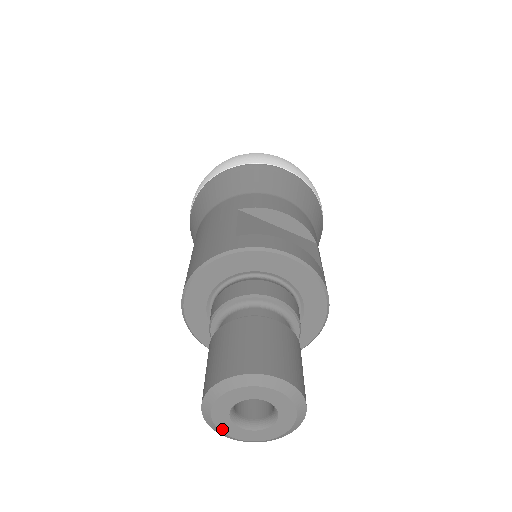
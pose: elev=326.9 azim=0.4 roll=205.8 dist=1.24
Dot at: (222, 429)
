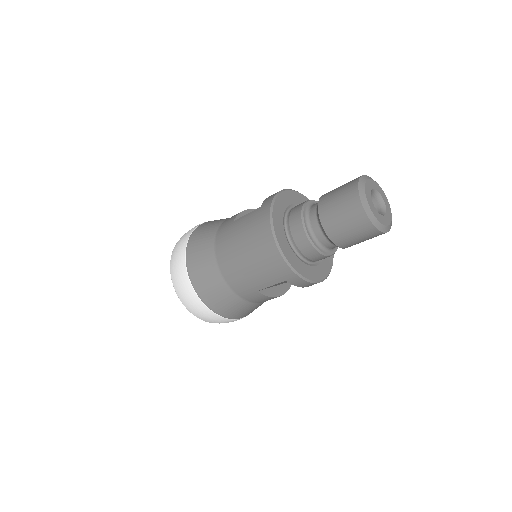
Dot at: (381, 222)
